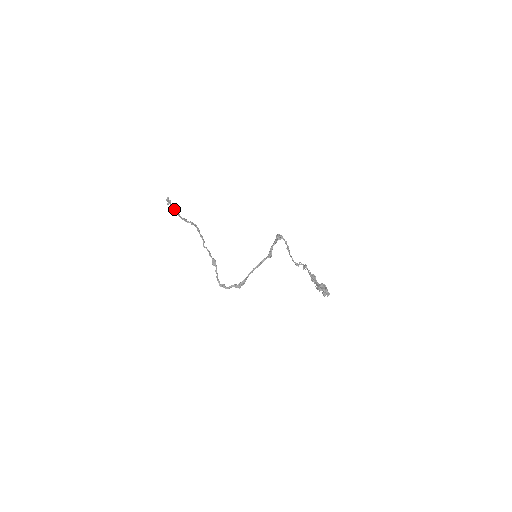
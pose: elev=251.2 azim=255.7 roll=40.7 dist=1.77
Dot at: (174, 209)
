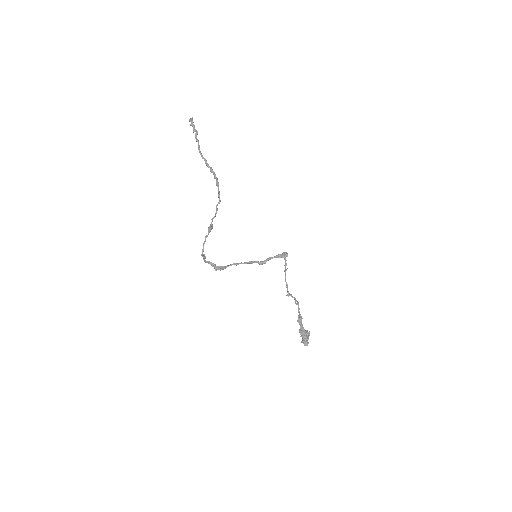
Dot at: (196, 137)
